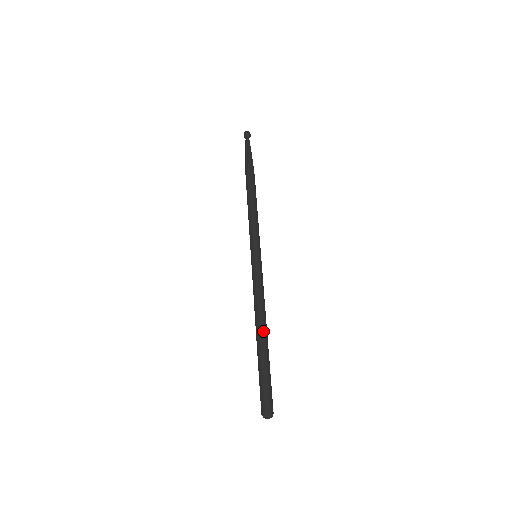
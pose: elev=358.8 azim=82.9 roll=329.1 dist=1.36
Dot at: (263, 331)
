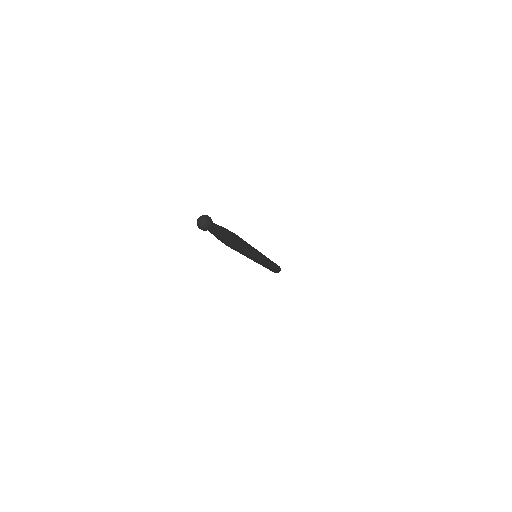
Dot at: occluded
